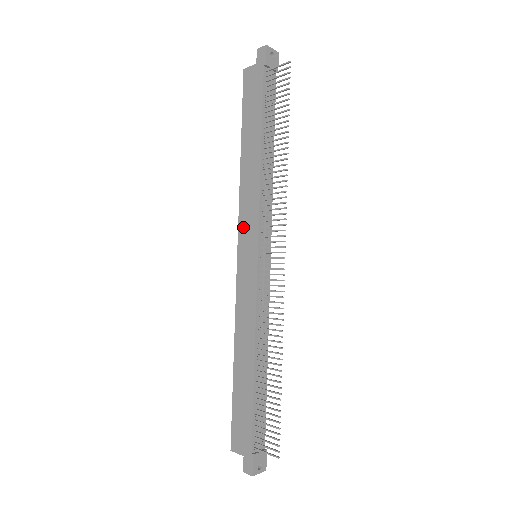
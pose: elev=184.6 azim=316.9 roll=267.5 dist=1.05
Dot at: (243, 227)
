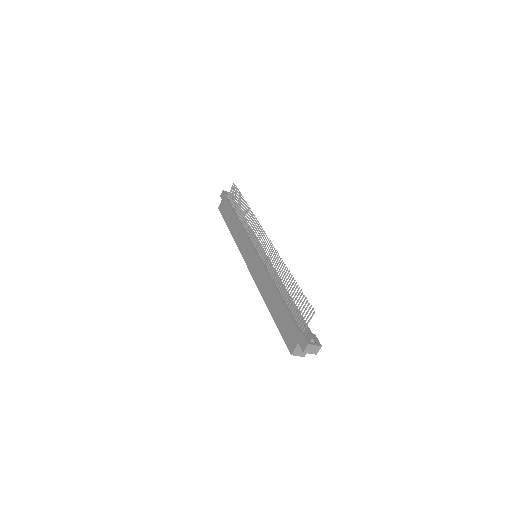
Dot at: (243, 251)
